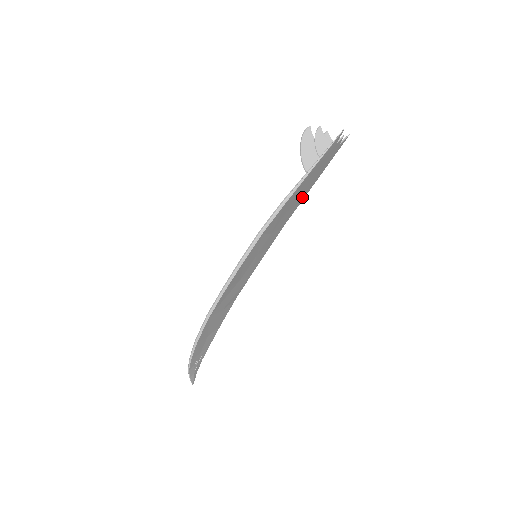
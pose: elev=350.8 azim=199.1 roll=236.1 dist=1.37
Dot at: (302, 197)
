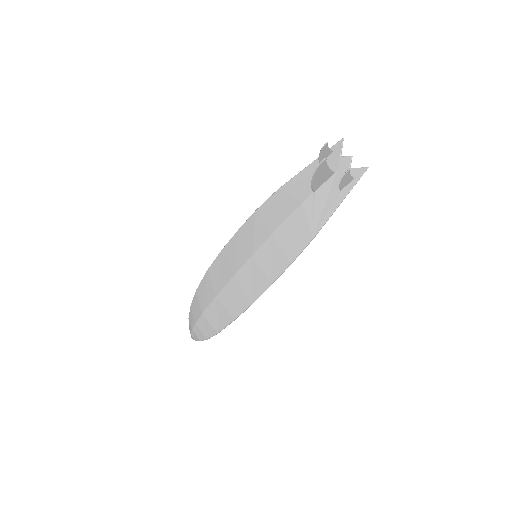
Dot at: (289, 193)
